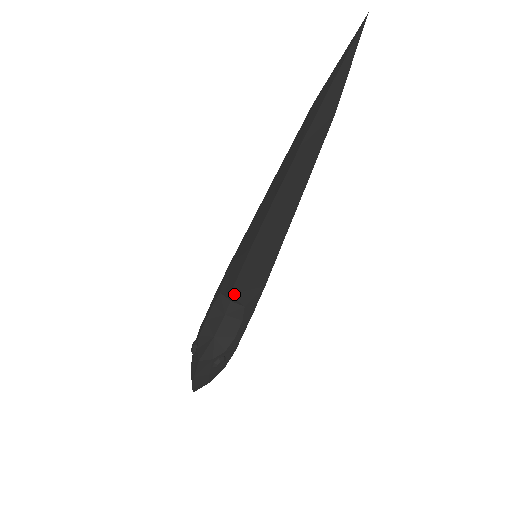
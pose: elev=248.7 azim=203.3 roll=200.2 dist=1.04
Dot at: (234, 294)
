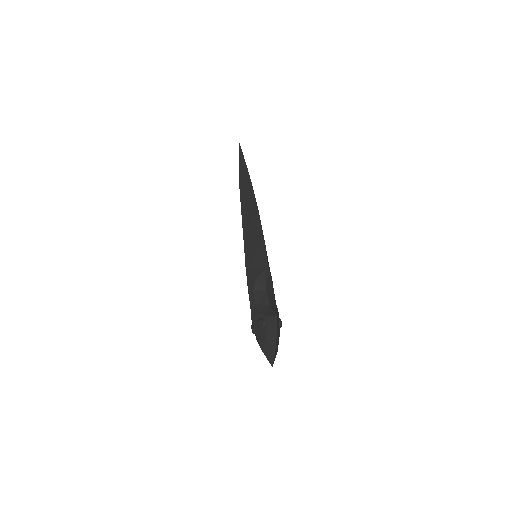
Dot at: (268, 267)
